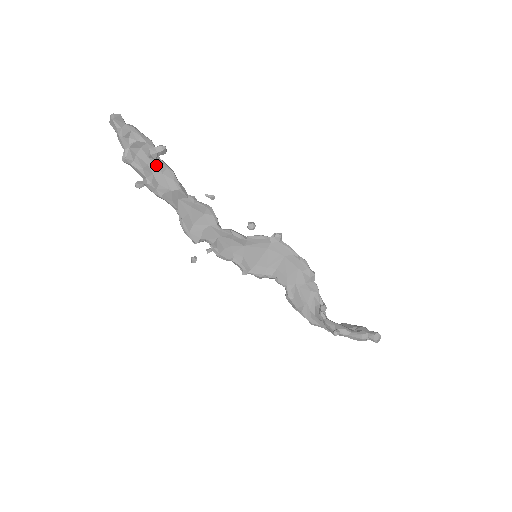
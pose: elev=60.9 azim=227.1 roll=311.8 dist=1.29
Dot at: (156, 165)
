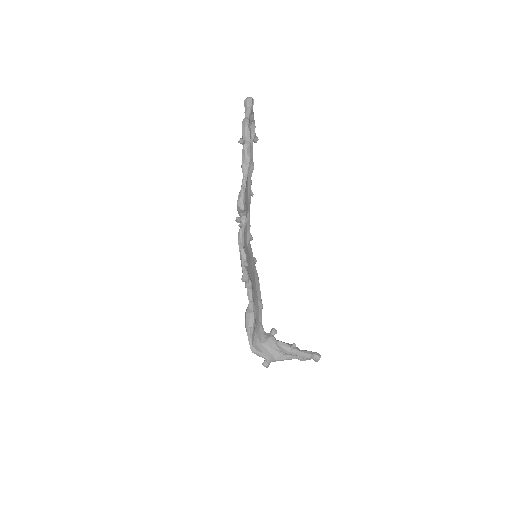
Dot at: (251, 143)
